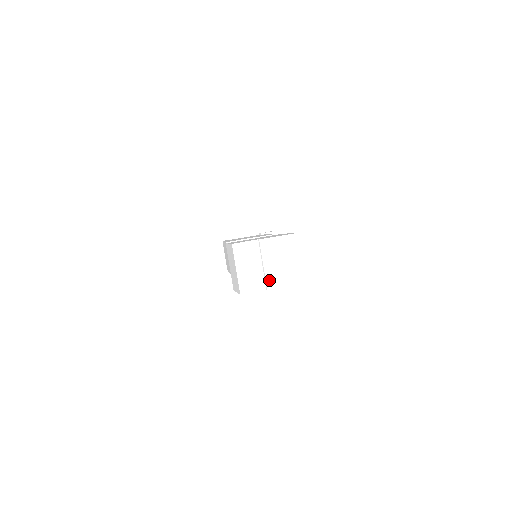
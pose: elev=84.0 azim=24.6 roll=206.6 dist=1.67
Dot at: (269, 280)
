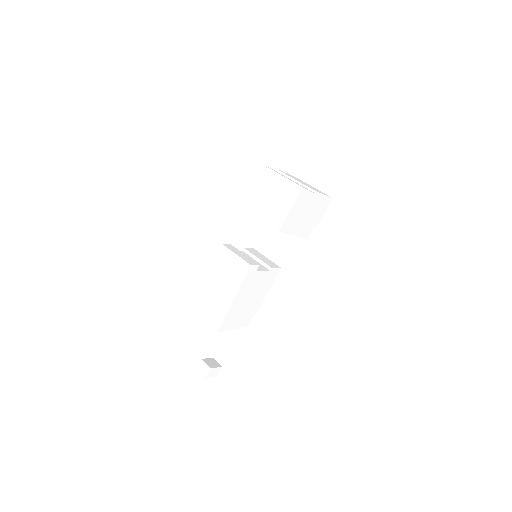
Dot at: (310, 188)
